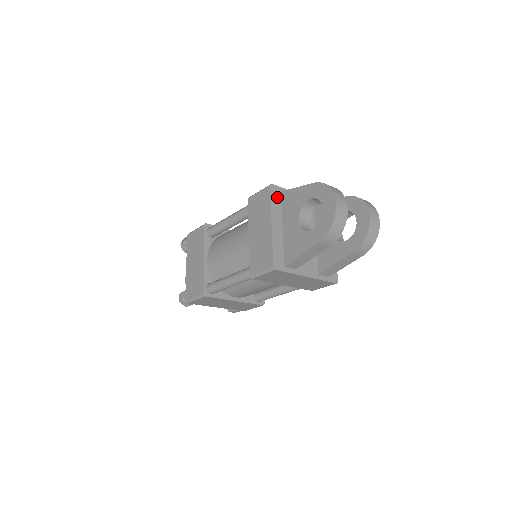
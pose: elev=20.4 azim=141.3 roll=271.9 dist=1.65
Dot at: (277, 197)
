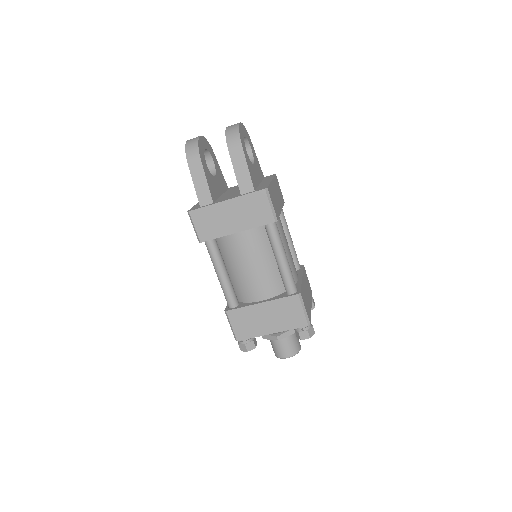
Dot at: occluded
